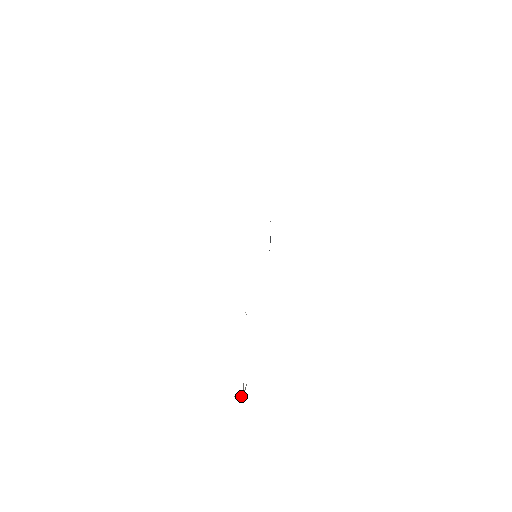
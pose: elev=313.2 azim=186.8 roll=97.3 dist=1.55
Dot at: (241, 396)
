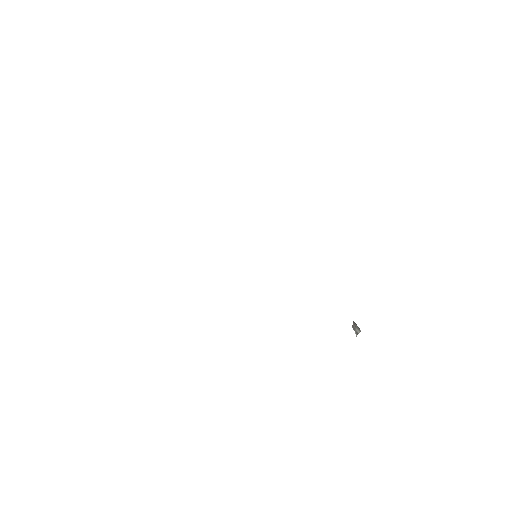
Dot at: (359, 331)
